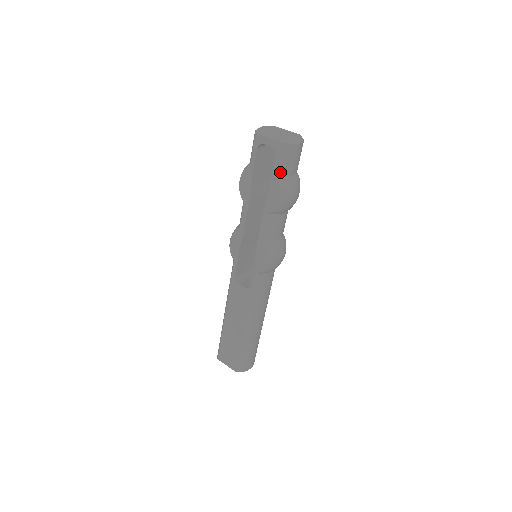
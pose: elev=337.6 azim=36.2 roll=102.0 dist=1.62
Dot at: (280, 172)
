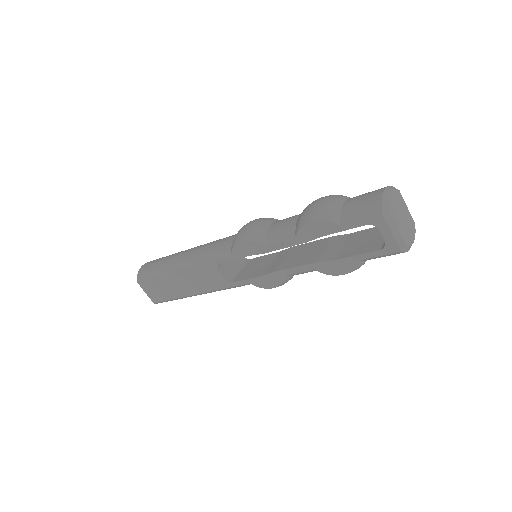
Dot at: (367, 259)
